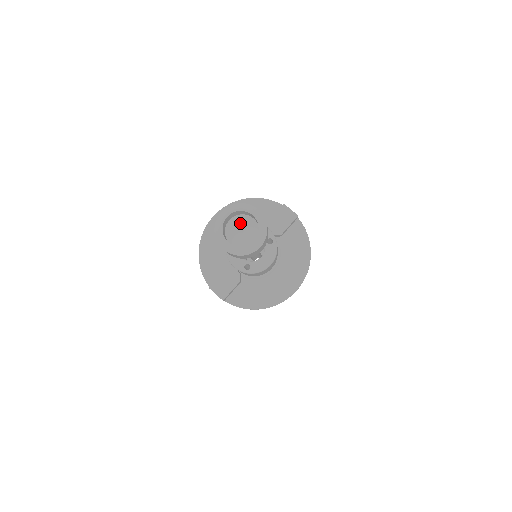
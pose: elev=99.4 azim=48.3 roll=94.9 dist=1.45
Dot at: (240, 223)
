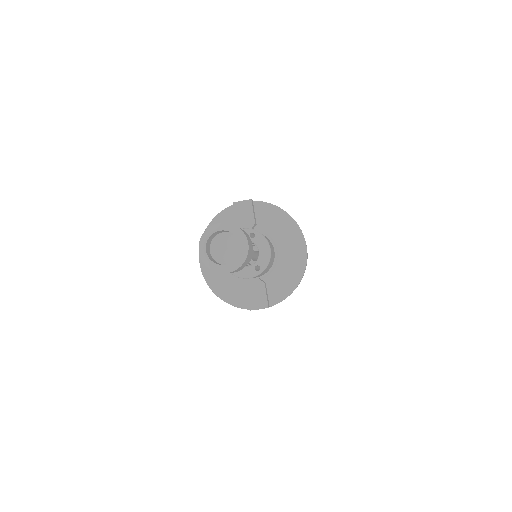
Dot at: (219, 245)
